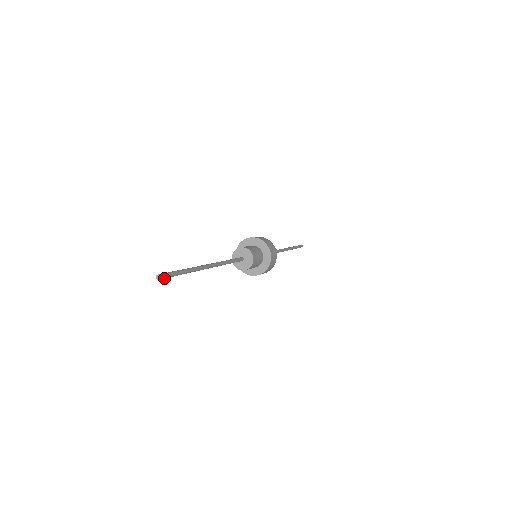
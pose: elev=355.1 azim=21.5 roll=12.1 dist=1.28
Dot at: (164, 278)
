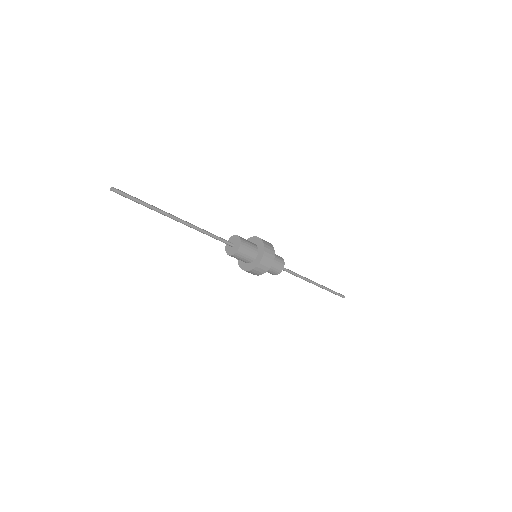
Dot at: (118, 193)
